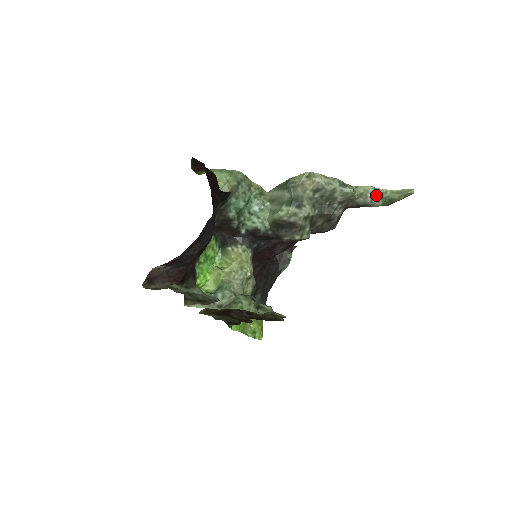
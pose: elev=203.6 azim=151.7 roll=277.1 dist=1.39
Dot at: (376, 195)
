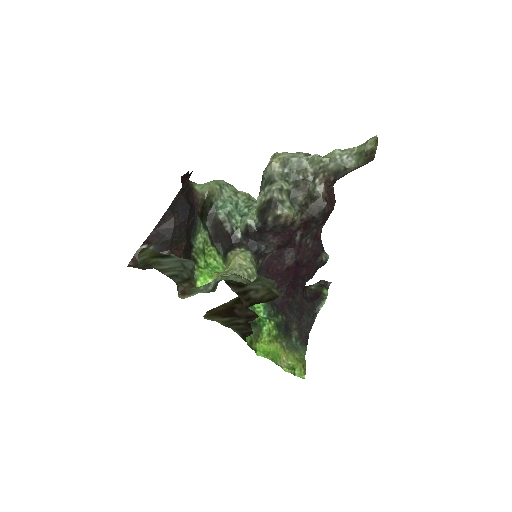
Dot at: (345, 155)
